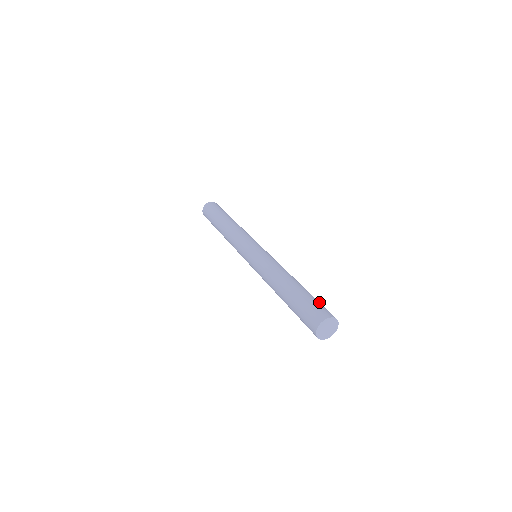
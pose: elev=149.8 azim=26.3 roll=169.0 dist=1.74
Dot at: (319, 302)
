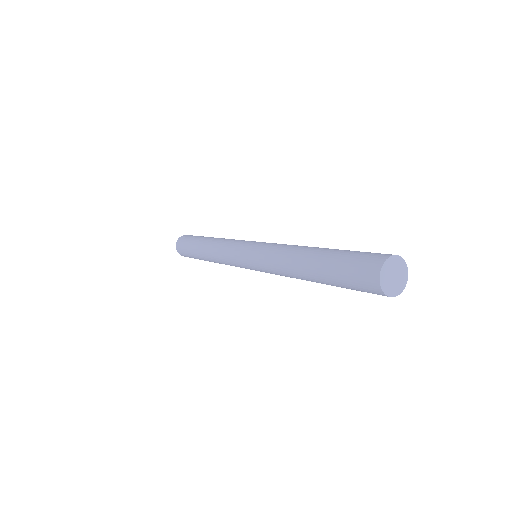
Dot at: (356, 252)
